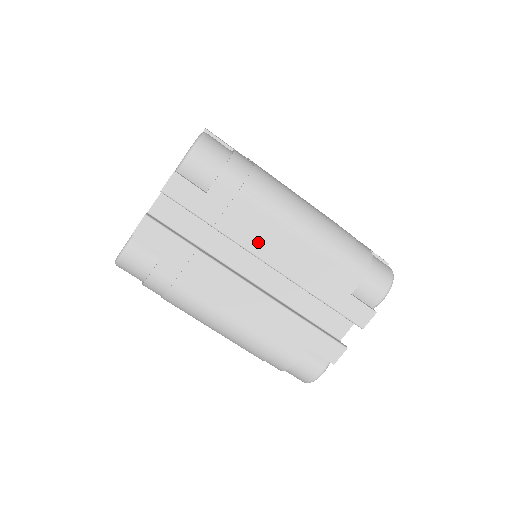
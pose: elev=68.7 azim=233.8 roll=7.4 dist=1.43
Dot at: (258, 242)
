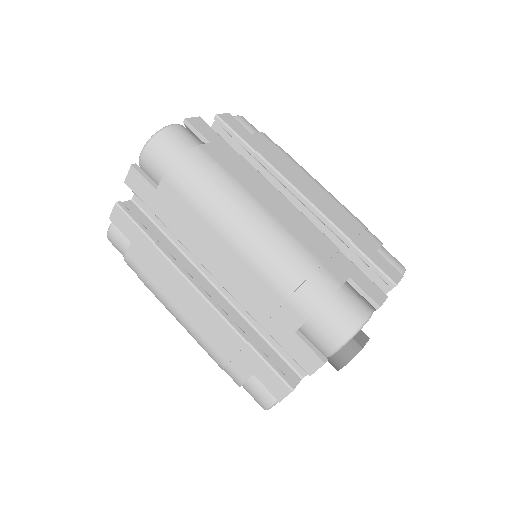
Dot at: (293, 177)
